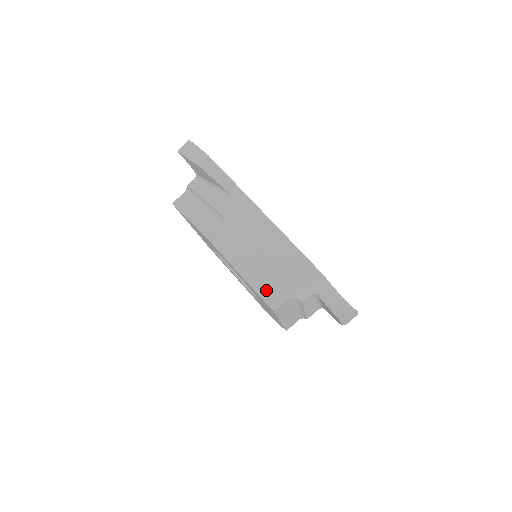
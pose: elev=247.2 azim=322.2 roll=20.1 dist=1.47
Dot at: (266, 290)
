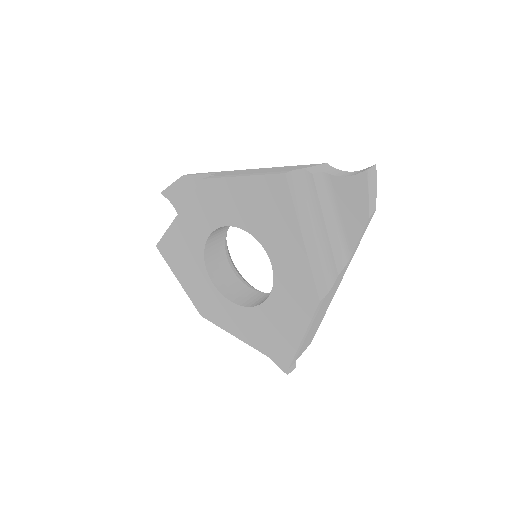
Dot at: (270, 172)
